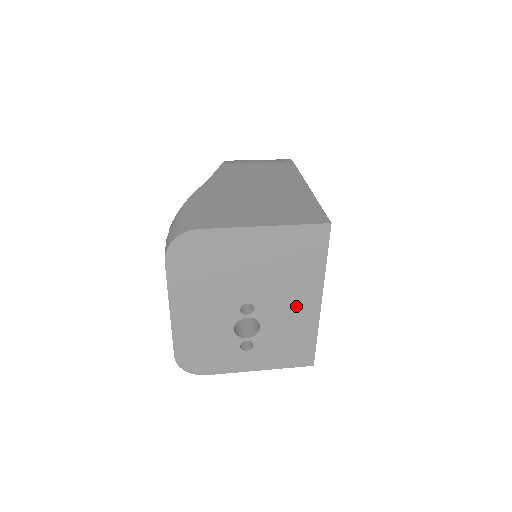
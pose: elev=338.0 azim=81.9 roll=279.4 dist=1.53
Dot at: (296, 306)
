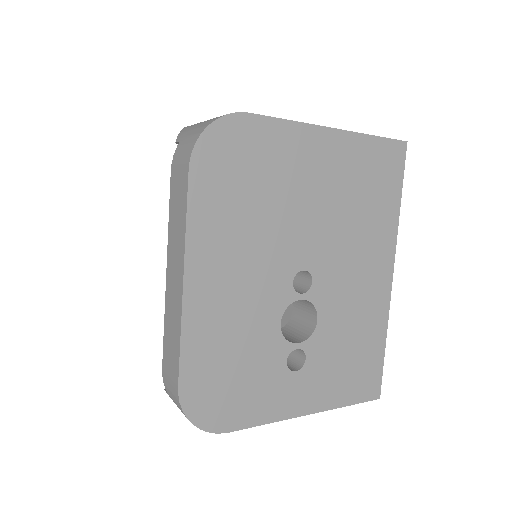
Dot at: (364, 281)
